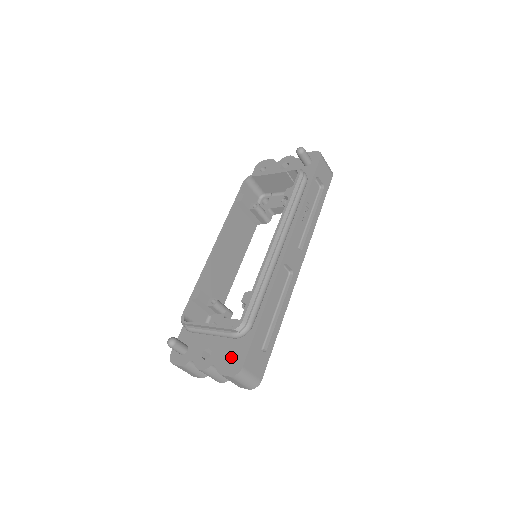
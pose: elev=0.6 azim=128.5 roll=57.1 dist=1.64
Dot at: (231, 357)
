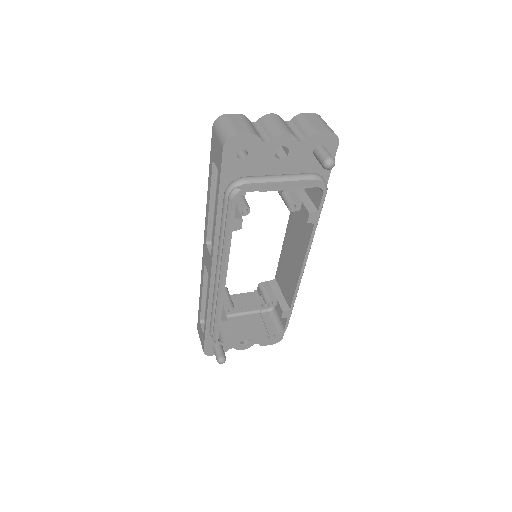
Dot at: occluded
